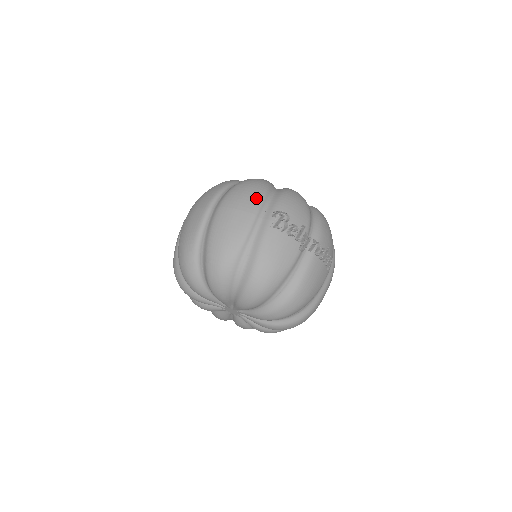
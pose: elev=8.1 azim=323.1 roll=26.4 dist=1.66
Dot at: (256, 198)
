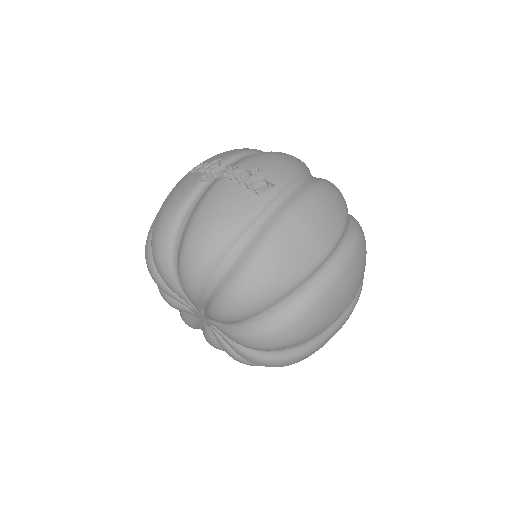
Dot at: occluded
